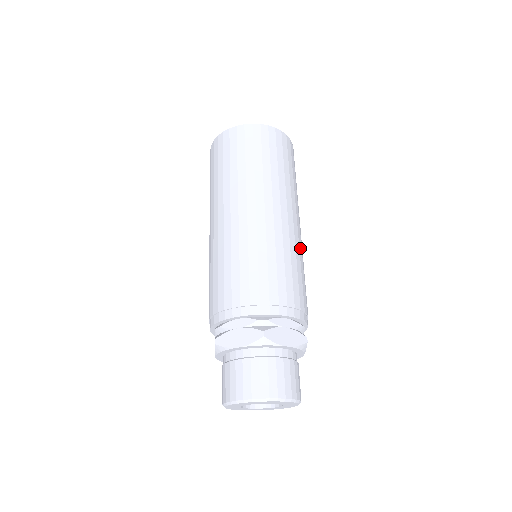
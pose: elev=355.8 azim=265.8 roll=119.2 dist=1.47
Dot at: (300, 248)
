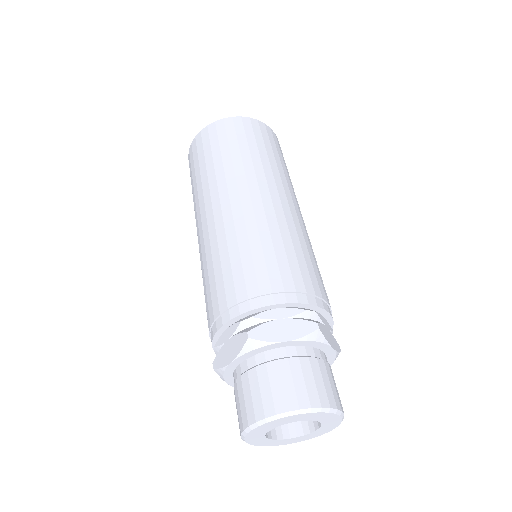
Dot at: occluded
